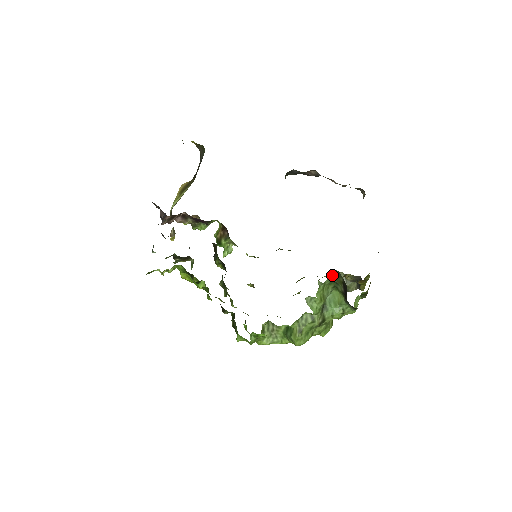
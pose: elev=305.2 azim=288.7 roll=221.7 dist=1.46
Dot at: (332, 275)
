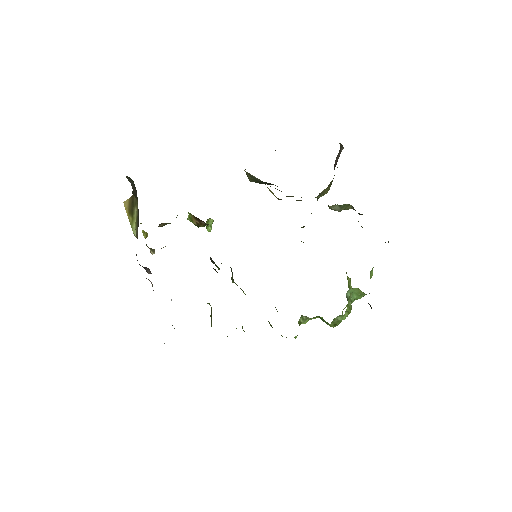
Dot at: occluded
